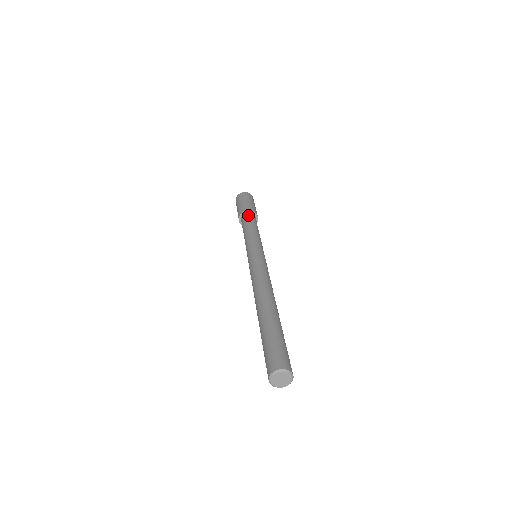
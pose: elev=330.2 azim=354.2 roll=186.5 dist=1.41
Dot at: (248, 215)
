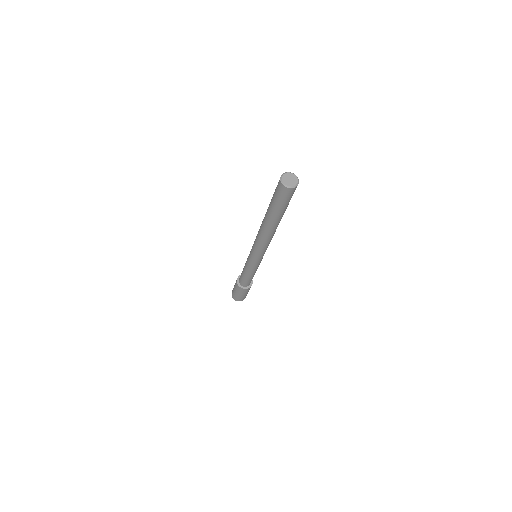
Dot at: occluded
